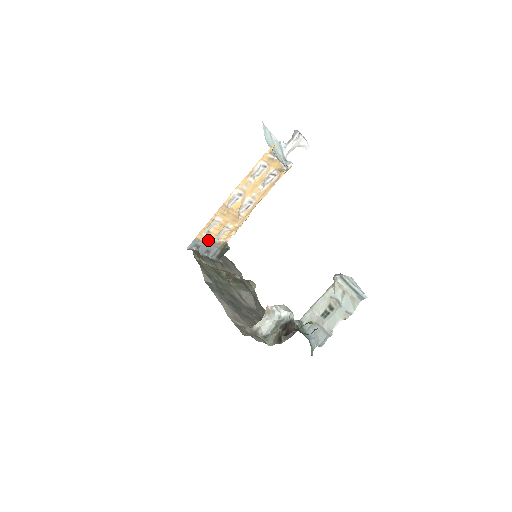
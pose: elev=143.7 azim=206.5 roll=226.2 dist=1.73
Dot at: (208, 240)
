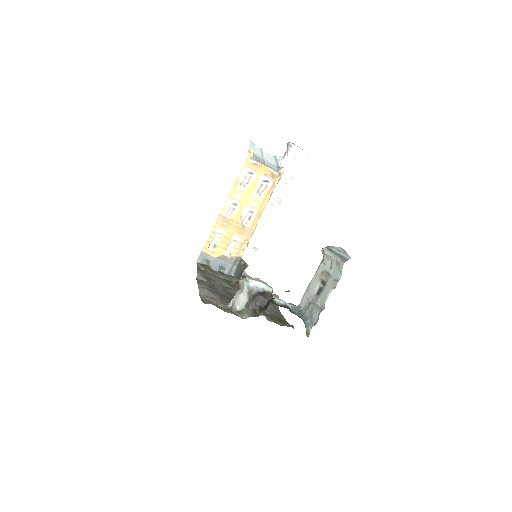
Dot at: (218, 255)
